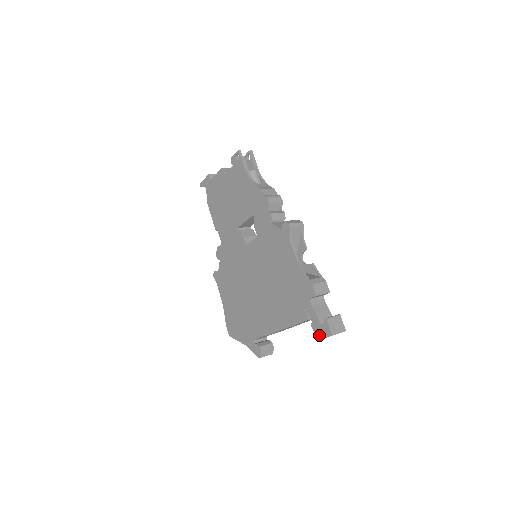
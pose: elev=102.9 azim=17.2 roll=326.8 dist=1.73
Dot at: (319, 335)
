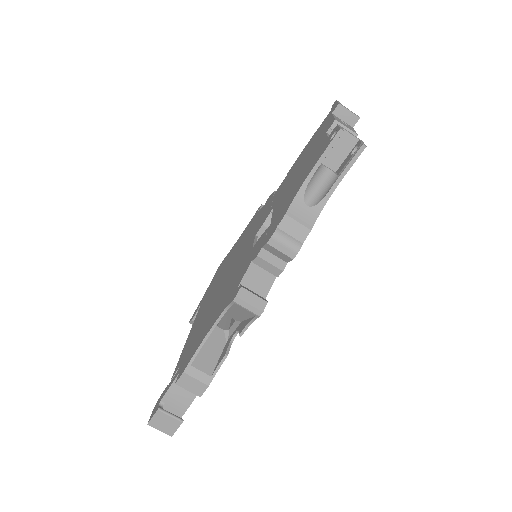
Dot at: (157, 403)
